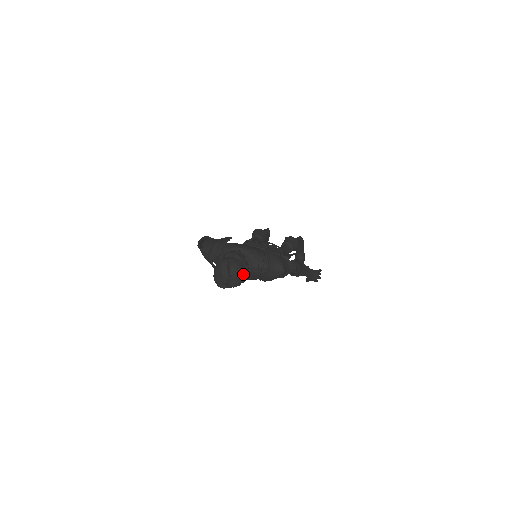
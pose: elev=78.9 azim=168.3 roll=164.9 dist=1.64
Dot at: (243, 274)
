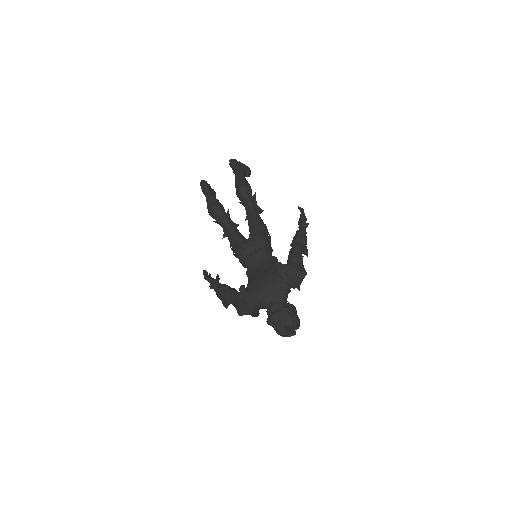
Dot at: (297, 317)
